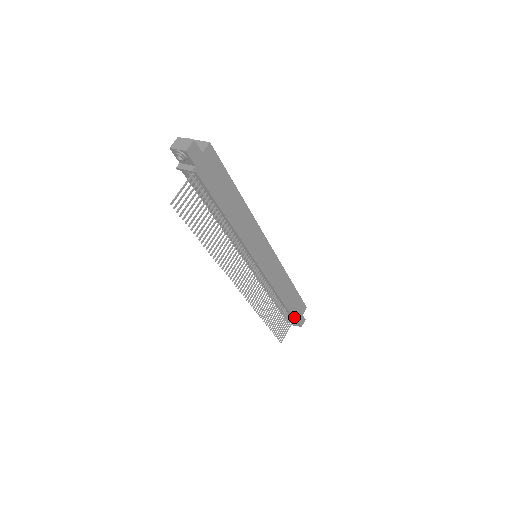
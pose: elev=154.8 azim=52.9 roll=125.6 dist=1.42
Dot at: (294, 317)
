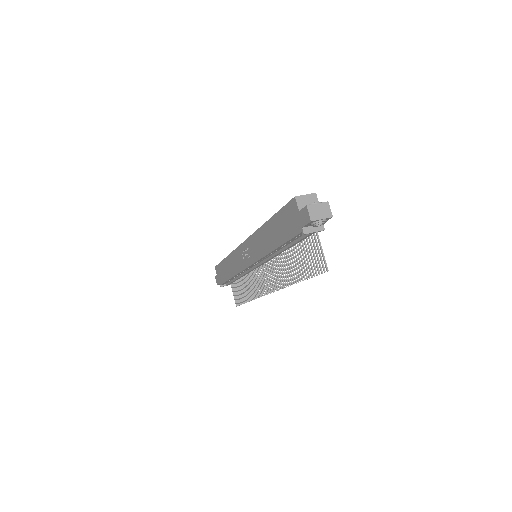
Dot at: occluded
